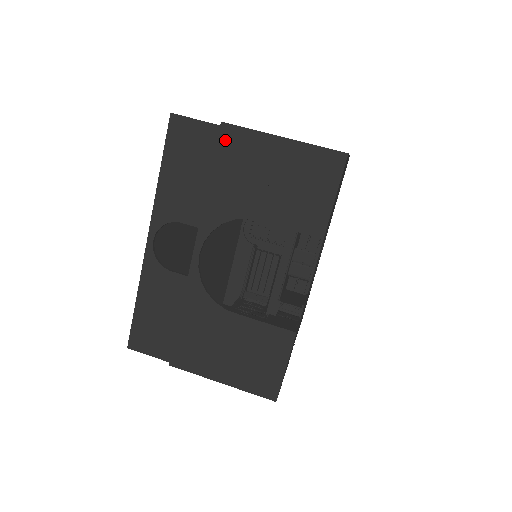
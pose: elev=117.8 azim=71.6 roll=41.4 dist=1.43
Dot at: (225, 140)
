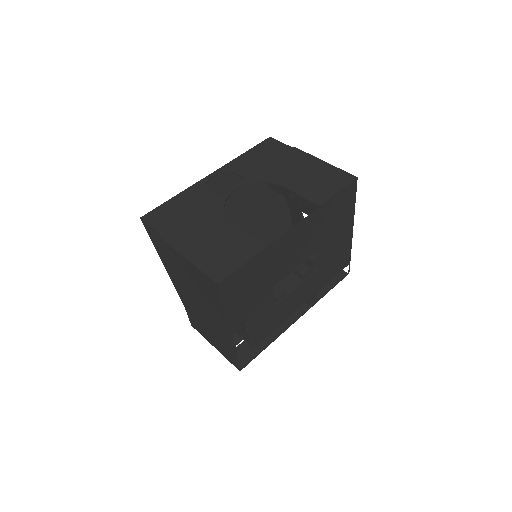
Dot at: (291, 153)
